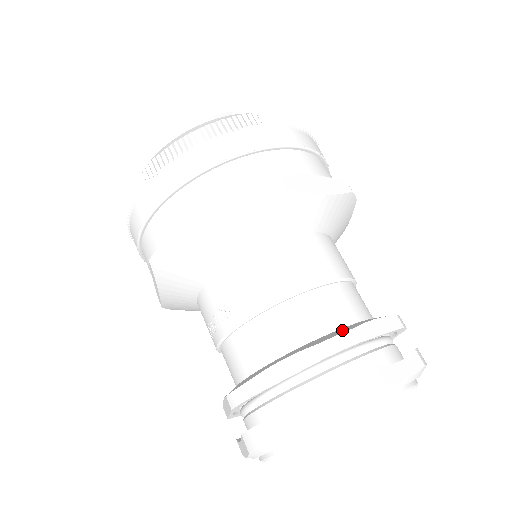
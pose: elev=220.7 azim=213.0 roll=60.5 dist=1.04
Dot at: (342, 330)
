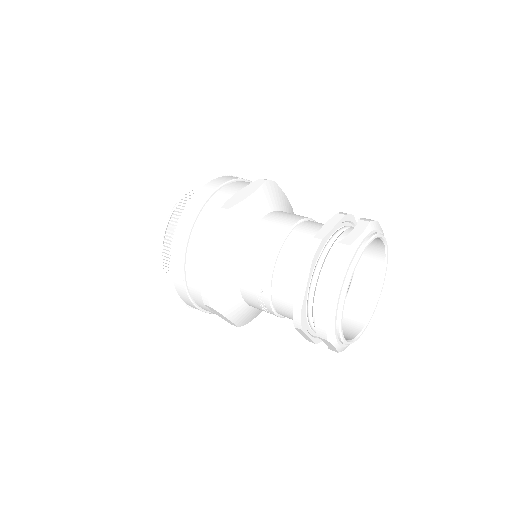
Dot at: occluded
